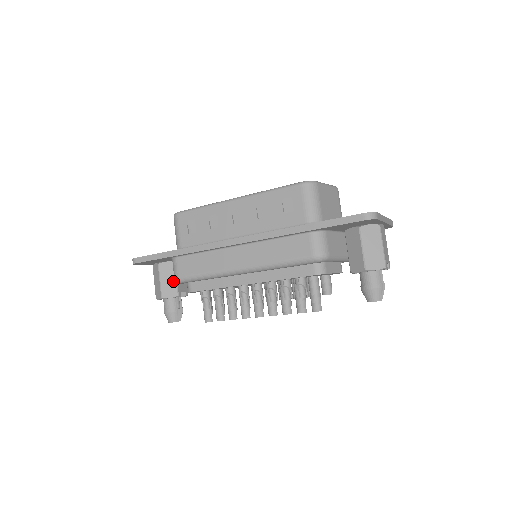
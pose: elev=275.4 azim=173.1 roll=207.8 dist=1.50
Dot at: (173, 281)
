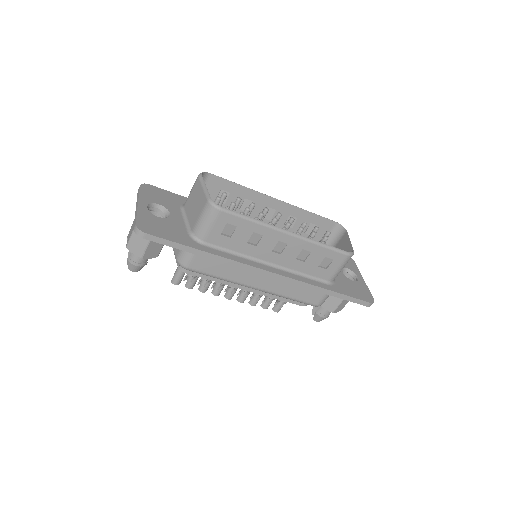
Dot at: (161, 244)
